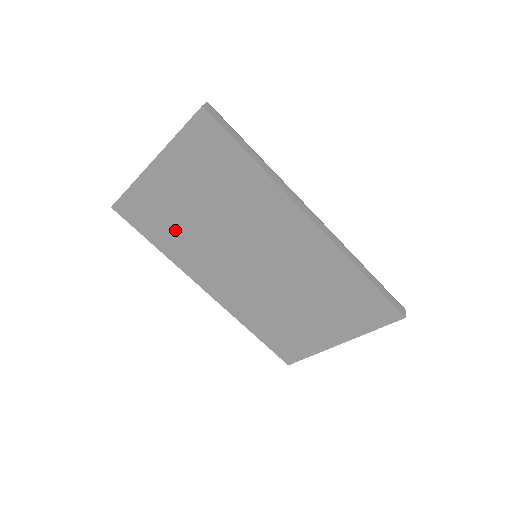
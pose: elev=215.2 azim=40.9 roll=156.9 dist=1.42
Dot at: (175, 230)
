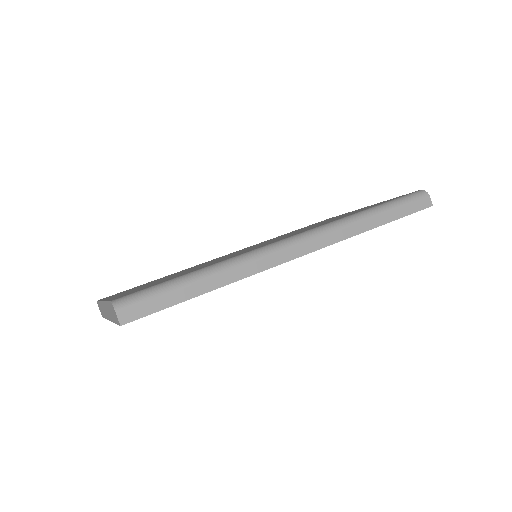
Dot at: occluded
